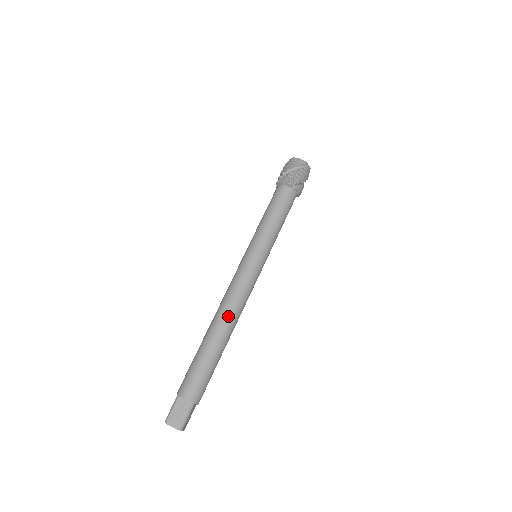
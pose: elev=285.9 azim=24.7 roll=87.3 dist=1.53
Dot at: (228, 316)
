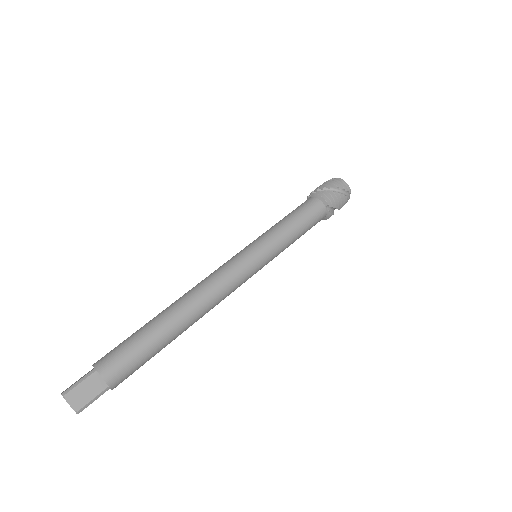
Dot at: (199, 306)
